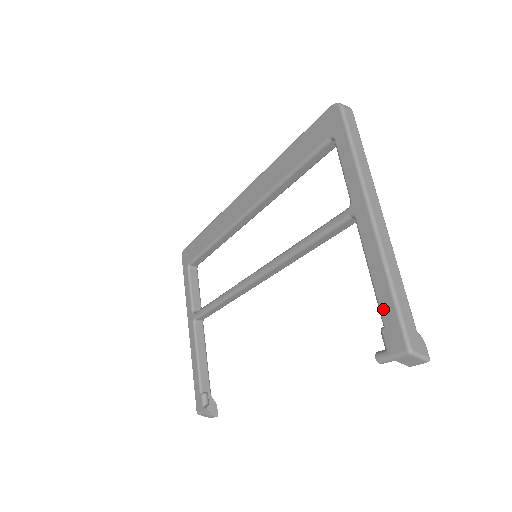
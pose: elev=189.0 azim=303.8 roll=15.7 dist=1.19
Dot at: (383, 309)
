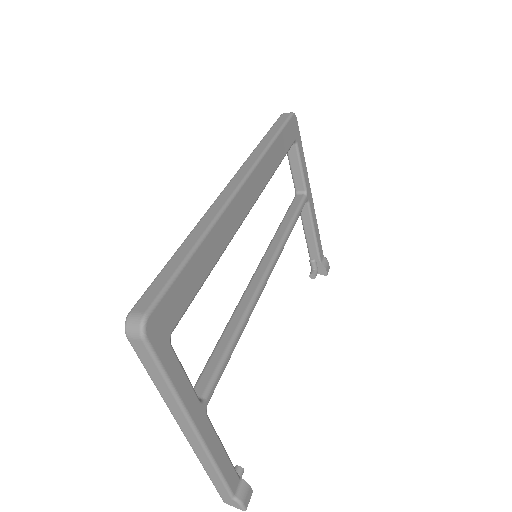
Dot at: occluded
